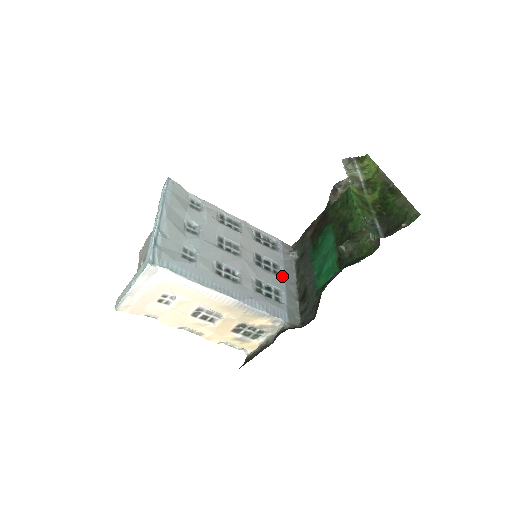
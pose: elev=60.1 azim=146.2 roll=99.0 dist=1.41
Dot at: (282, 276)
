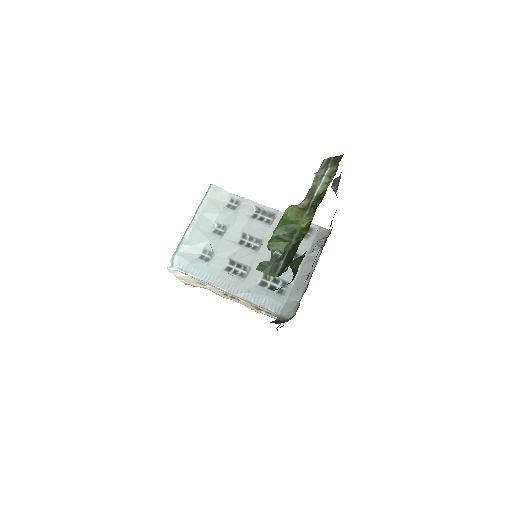
Dot at: occluded
